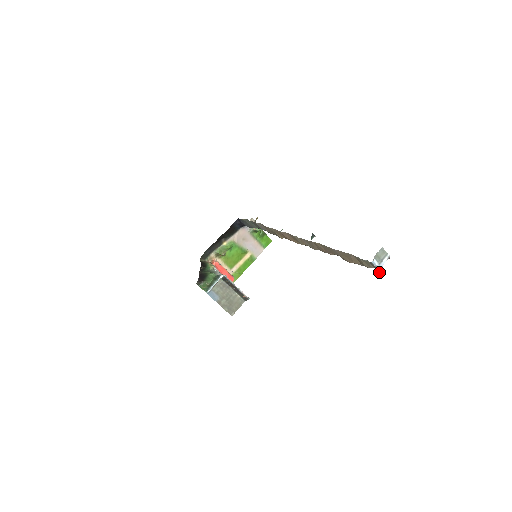
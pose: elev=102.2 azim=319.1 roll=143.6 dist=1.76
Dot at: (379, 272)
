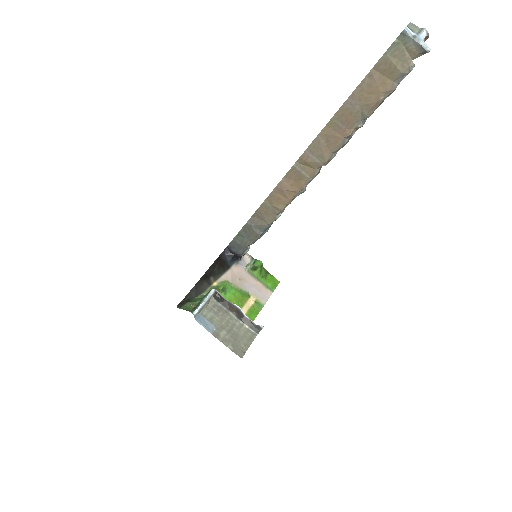
Dot at: (422, 47)
